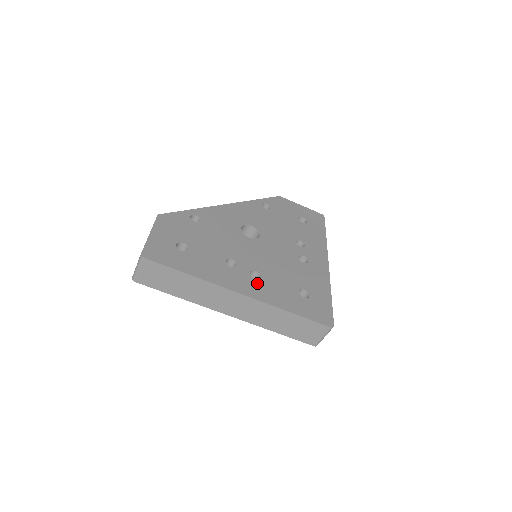
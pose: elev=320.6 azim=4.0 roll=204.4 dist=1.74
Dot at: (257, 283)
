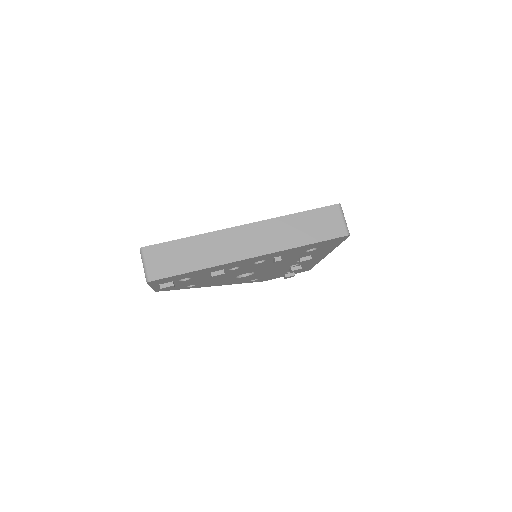
Dot at: occluded
